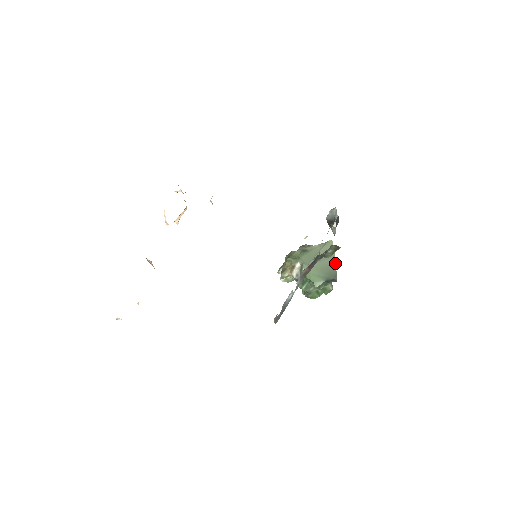
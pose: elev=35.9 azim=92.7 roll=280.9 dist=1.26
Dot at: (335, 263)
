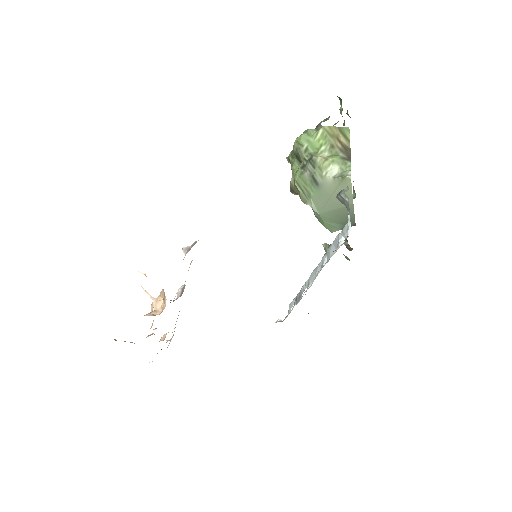
Dot at: (353, 210)
